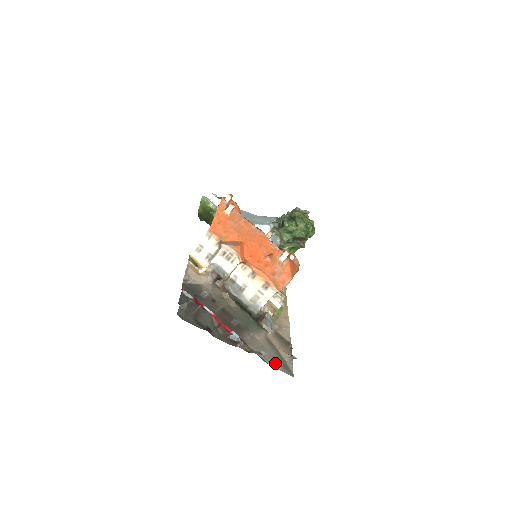
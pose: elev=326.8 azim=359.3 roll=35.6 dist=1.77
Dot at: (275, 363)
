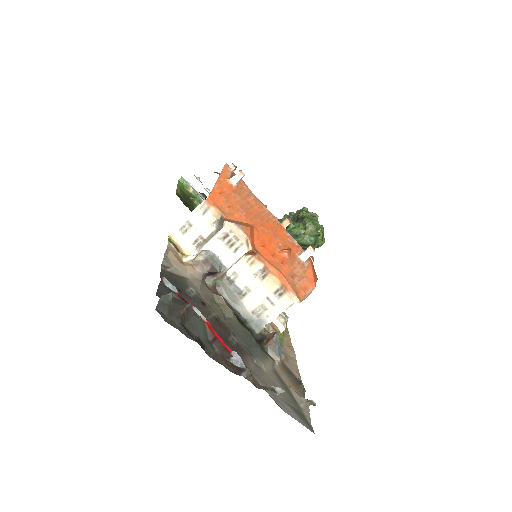
Dot at: (290, 409)
